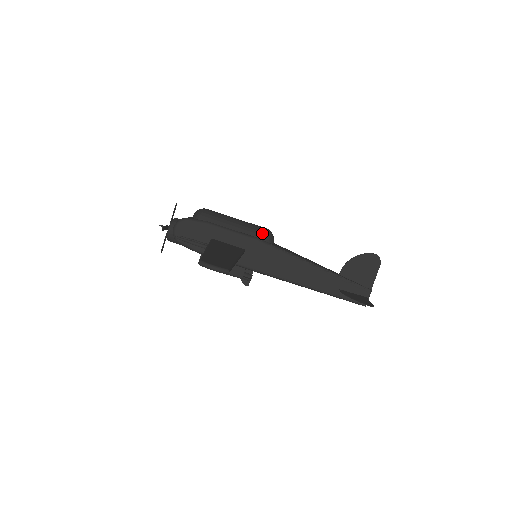
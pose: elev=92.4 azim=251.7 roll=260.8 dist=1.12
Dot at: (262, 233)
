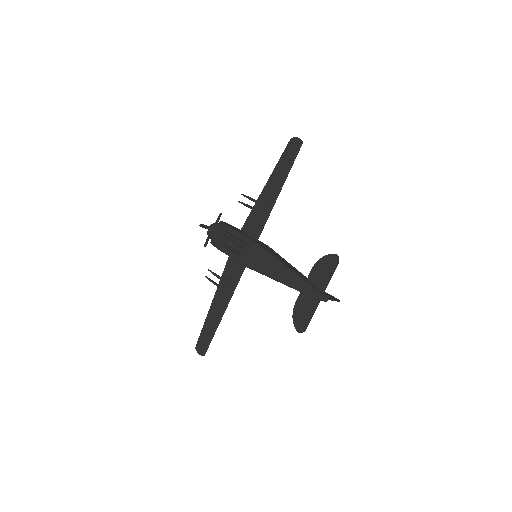
Dot at: occluded
